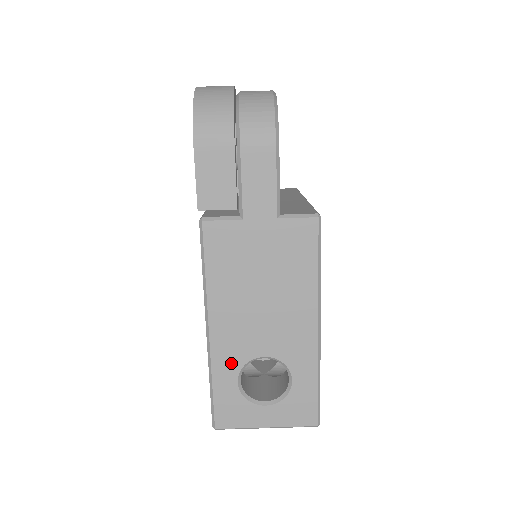
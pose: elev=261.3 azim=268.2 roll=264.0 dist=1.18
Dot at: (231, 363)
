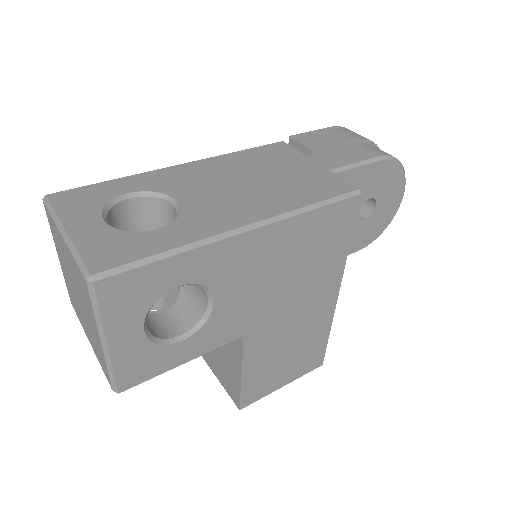
Dot at: (152, 184)
